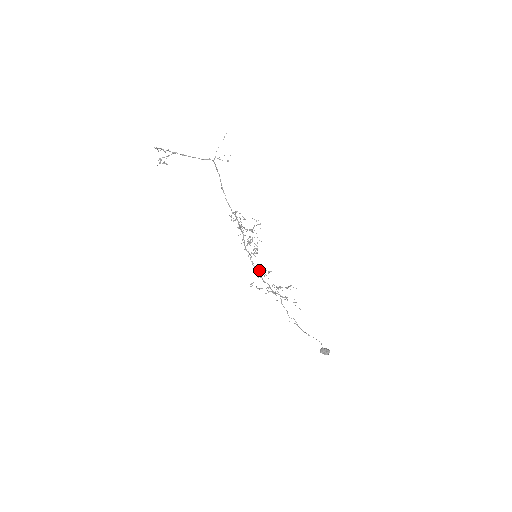
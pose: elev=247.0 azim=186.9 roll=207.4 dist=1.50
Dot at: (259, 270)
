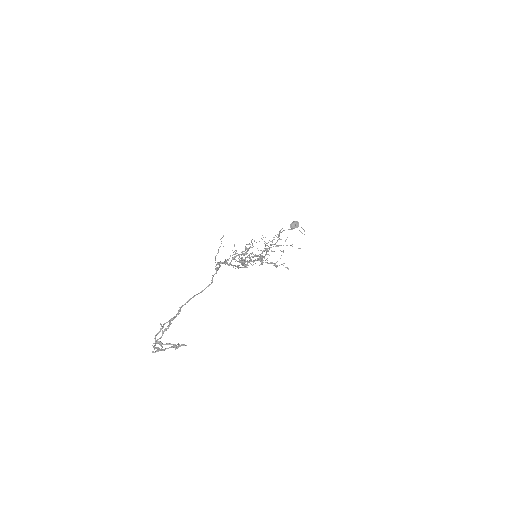
Dot at: (260, 260)
